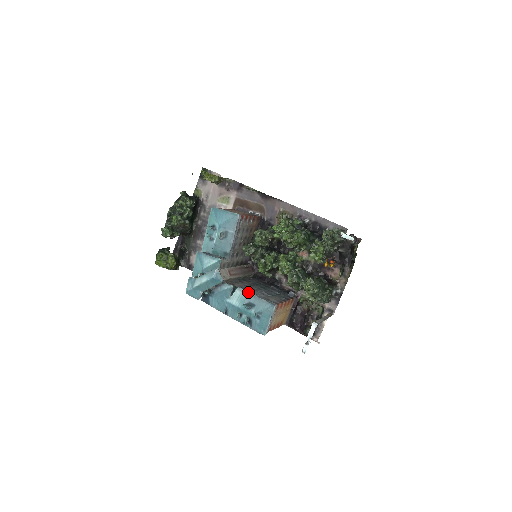
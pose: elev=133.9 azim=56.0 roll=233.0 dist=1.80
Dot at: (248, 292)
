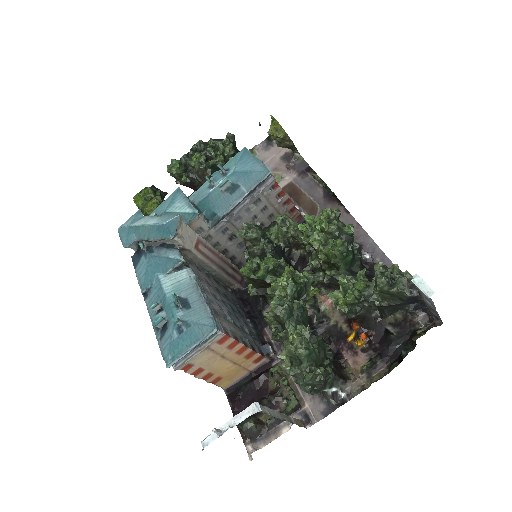
Dot at: (197, 283)
